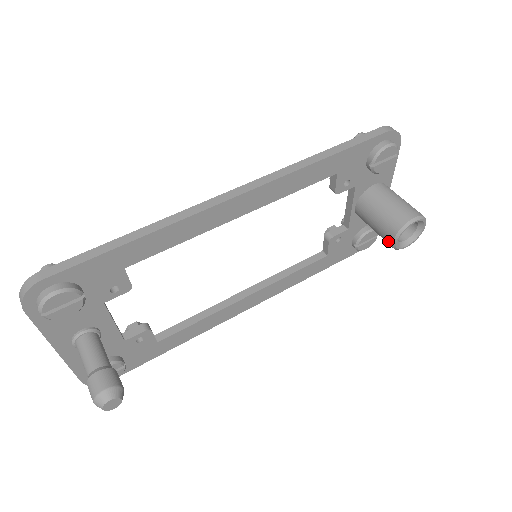
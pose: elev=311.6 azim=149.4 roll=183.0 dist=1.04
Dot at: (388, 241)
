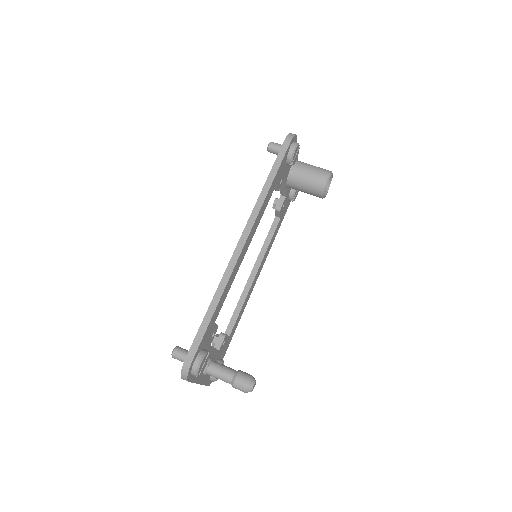
Dot at: occluded
